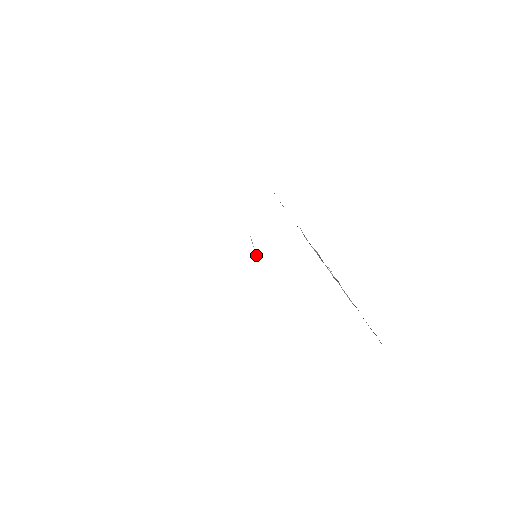
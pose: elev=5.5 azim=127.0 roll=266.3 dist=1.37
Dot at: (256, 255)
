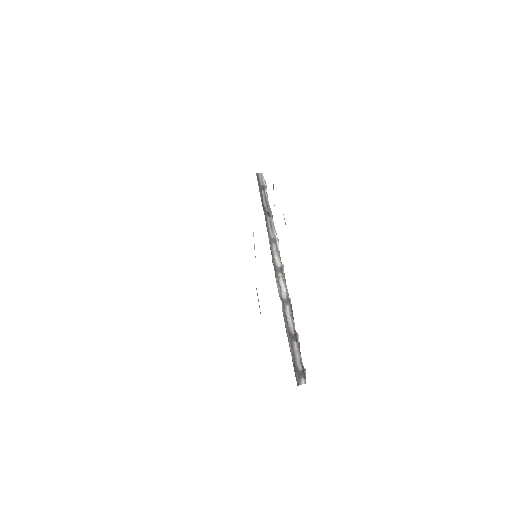
Dot at: occluded
